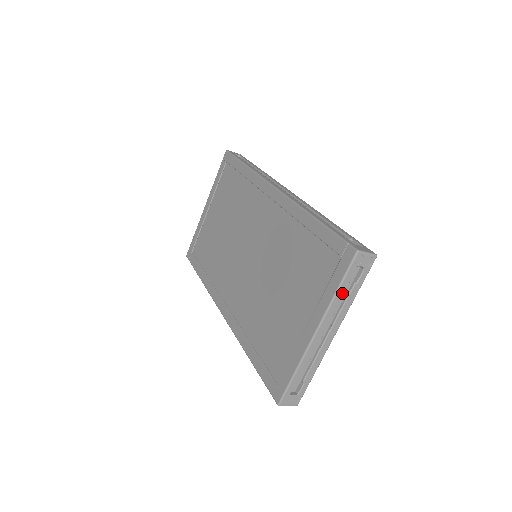
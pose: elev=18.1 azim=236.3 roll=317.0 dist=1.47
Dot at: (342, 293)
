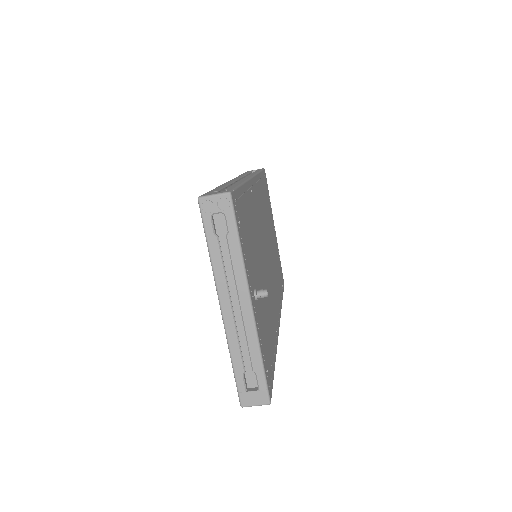
Dot at: (217, 252)
